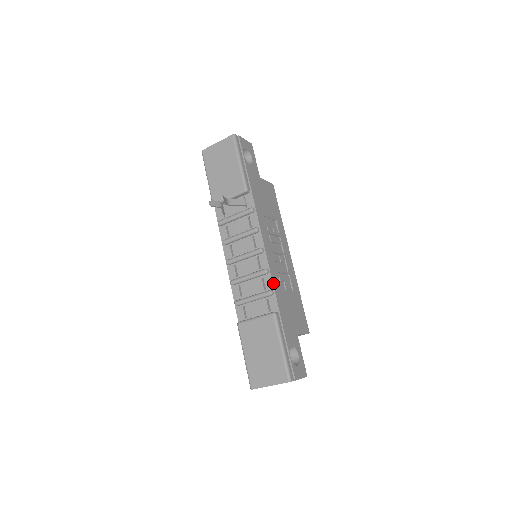
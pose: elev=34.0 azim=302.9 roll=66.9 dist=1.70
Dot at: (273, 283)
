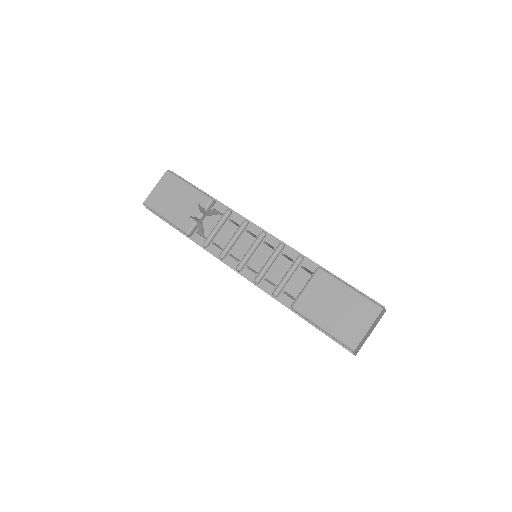
Dot at: (295, 250)
